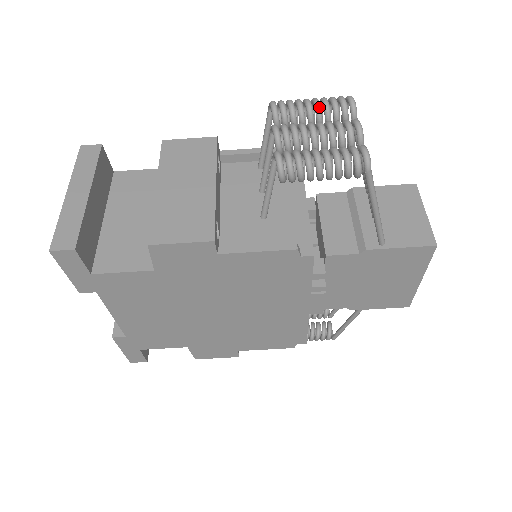
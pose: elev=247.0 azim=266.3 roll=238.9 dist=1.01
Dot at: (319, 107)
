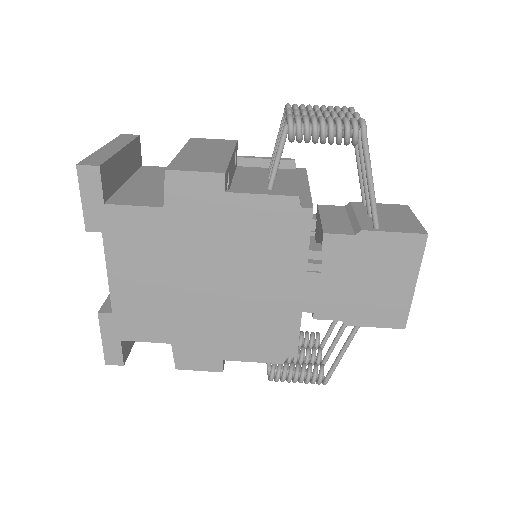
Dot at: (325, 108)
